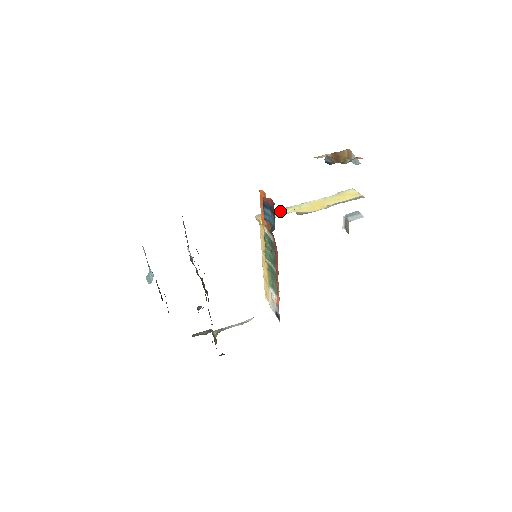
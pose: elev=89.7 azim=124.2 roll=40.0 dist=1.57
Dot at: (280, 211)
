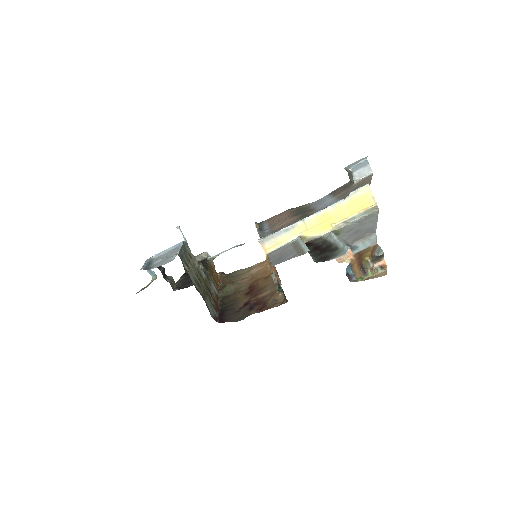
Dot at: (284, 234)
